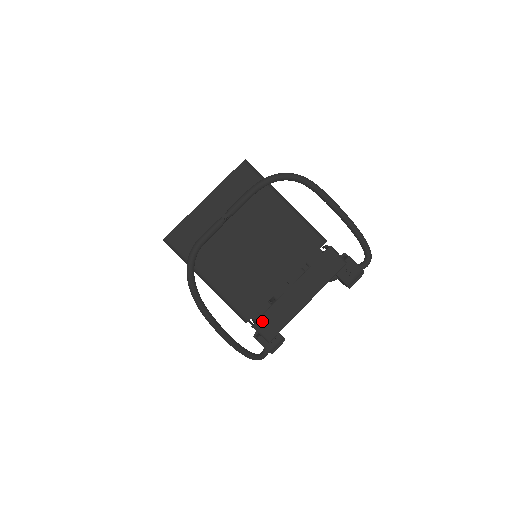
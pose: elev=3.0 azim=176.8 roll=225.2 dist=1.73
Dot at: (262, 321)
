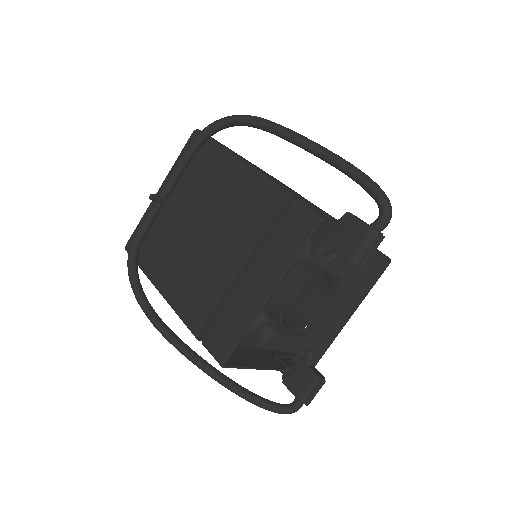
Dot at: (212, 334)
